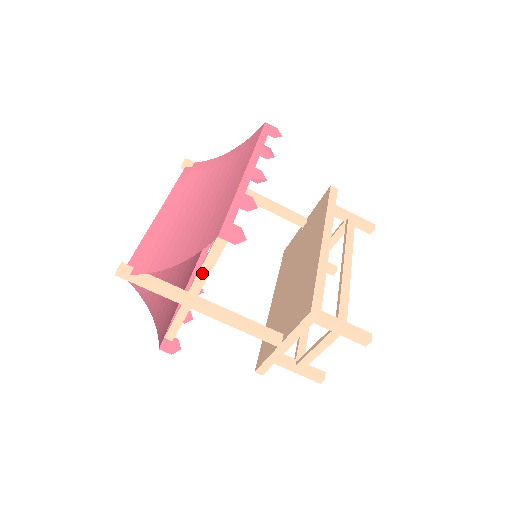
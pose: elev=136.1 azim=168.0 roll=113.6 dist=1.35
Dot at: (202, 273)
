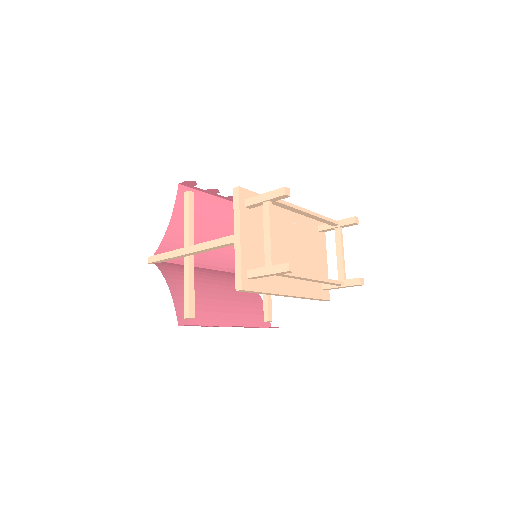
Dot at: (186, 226)
